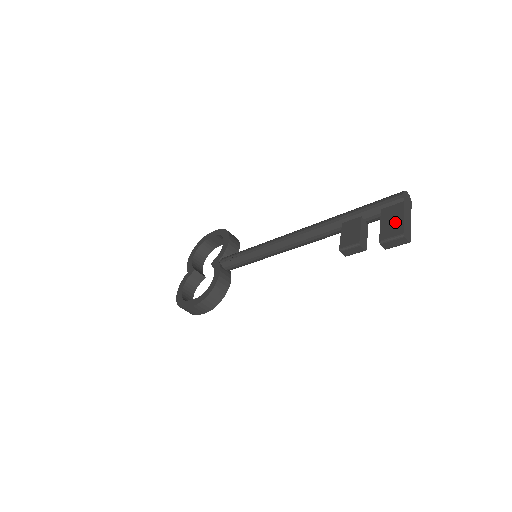
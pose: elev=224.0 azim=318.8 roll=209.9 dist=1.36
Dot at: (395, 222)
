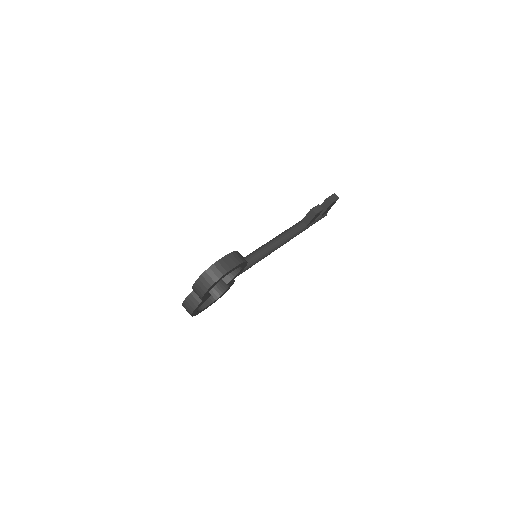
Dot at: occluded
